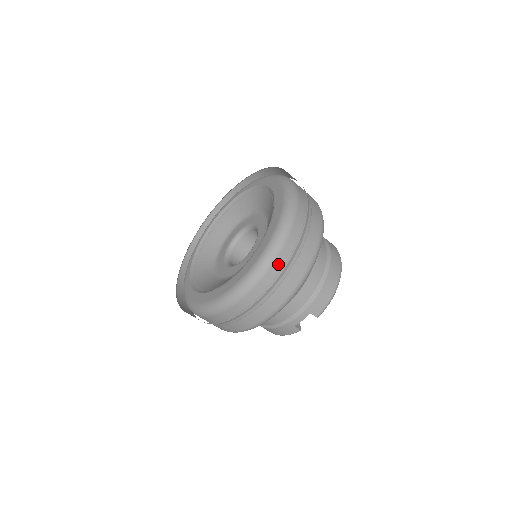
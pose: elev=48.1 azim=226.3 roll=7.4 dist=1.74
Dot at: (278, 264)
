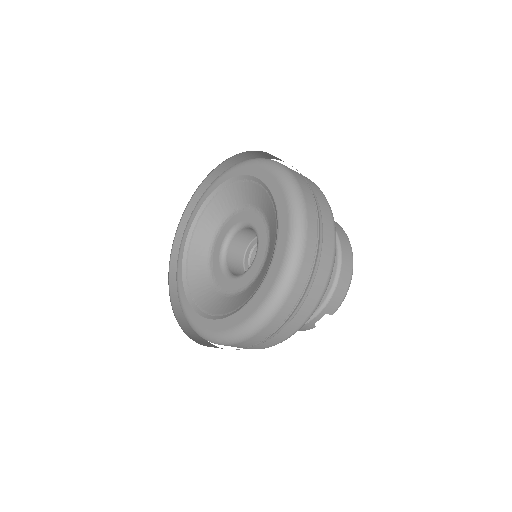
Dot at: (295, 293)
